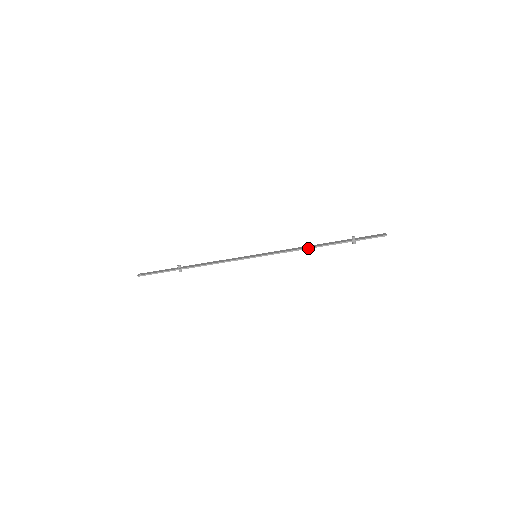
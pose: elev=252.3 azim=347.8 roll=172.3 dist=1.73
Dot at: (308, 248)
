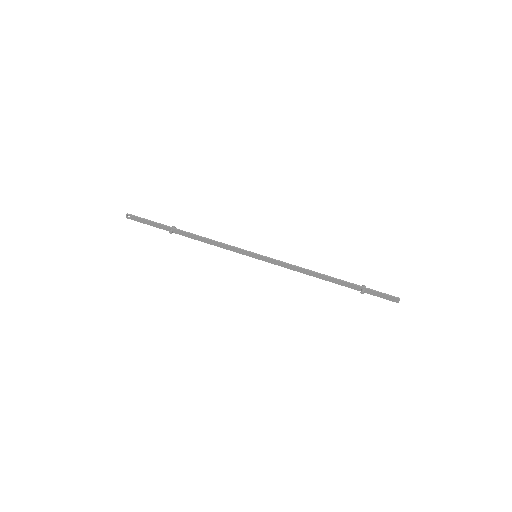
Dot at: (314, 272)
